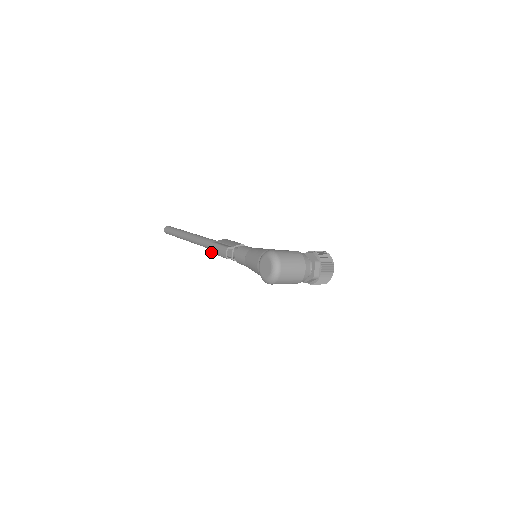
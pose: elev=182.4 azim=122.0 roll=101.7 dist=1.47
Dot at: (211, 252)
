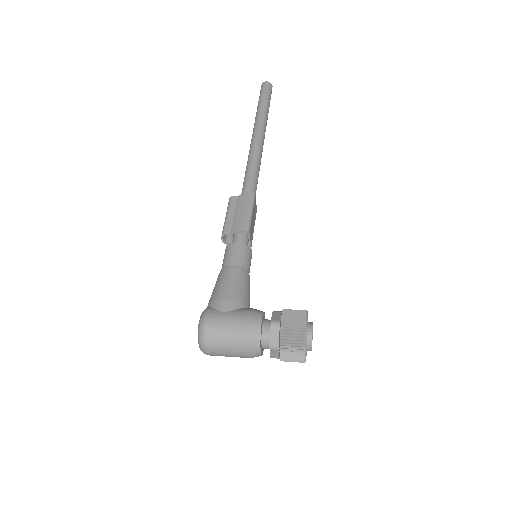
Dot at: occluded
